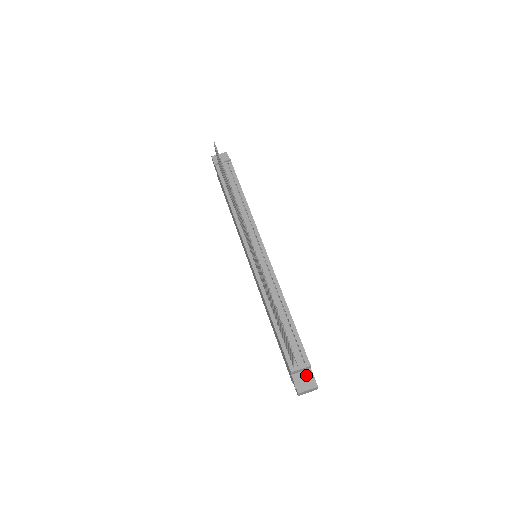
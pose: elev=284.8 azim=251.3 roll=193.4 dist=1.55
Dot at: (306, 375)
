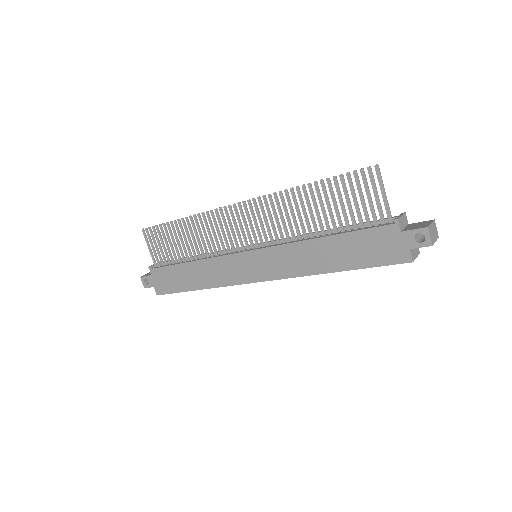
Dot at: (413, 225)
